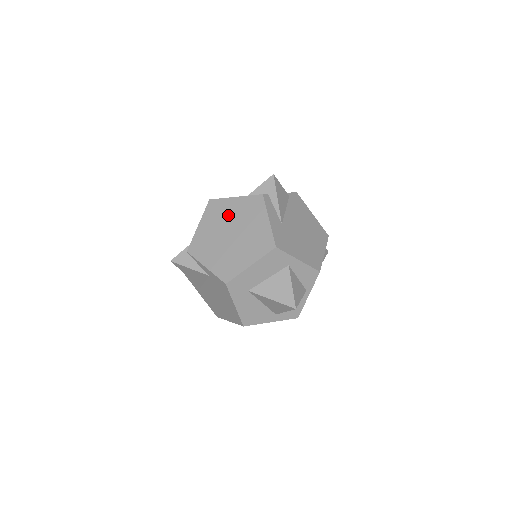
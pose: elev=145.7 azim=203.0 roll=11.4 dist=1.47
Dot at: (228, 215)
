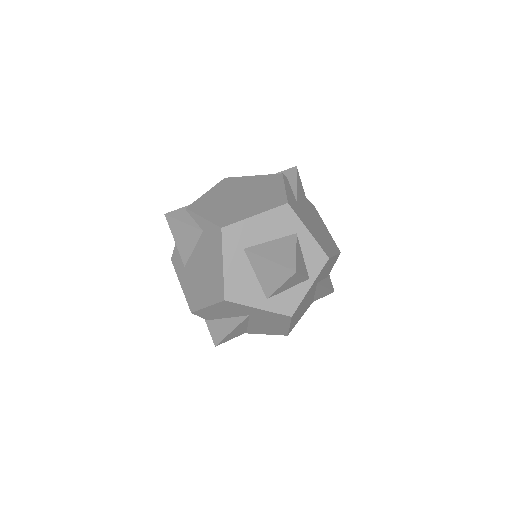
Dot at: (241, 185)
